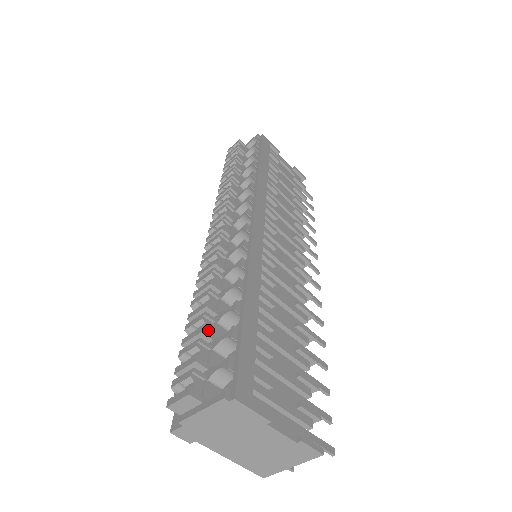
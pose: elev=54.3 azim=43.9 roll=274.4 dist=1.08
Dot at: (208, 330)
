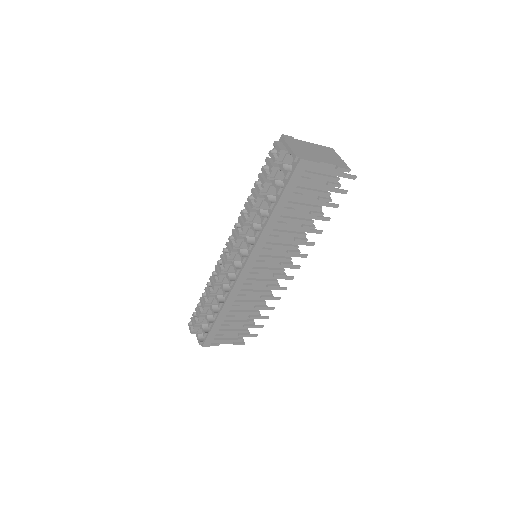
Dot at: (205, 311)
